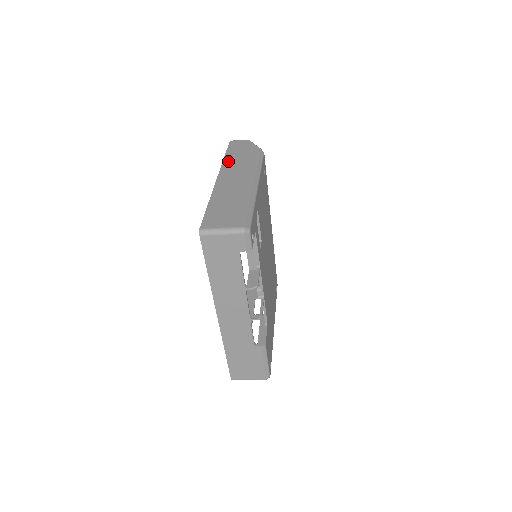
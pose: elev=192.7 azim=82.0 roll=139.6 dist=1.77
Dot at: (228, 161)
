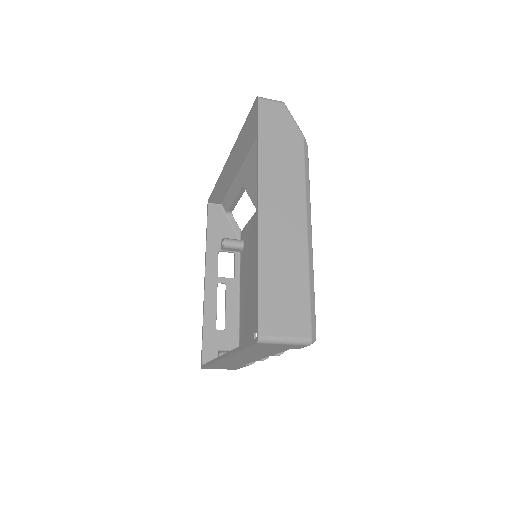
Dot at: (266, 162)
